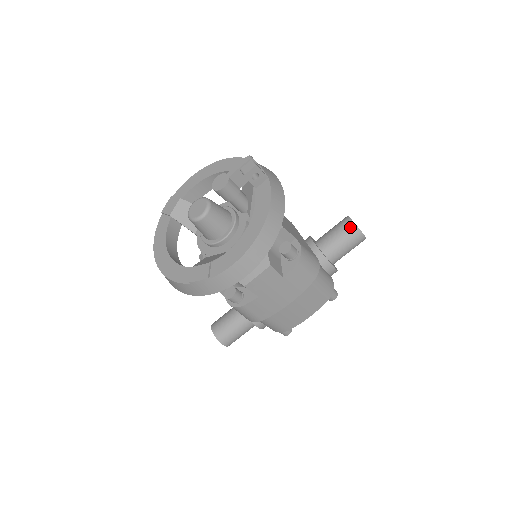
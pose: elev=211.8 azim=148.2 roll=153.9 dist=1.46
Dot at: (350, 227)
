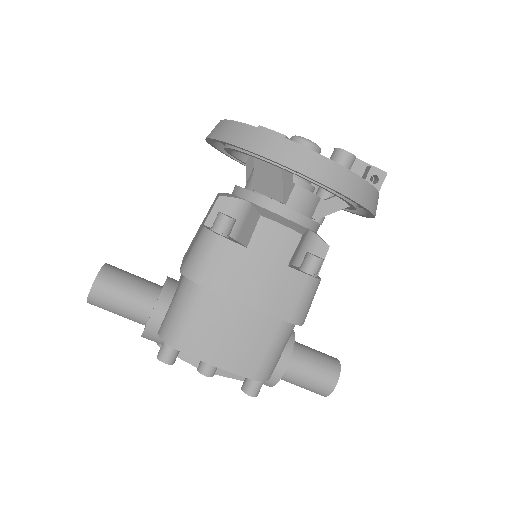
Dot at: (334, 361)
